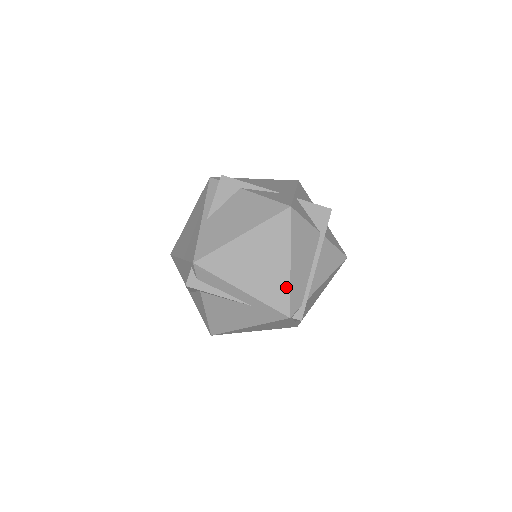
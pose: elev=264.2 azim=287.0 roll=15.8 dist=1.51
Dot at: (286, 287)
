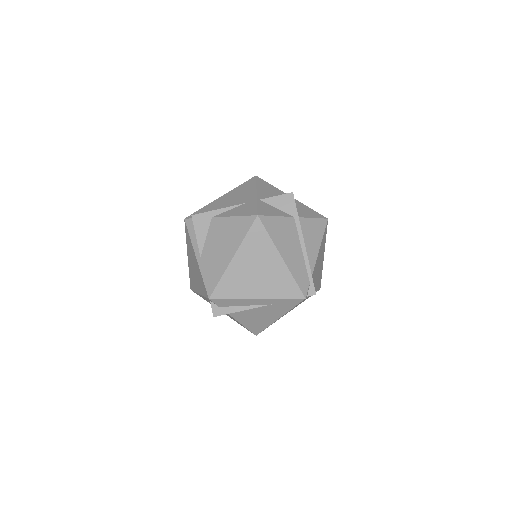
Dot at: (289, 278)
